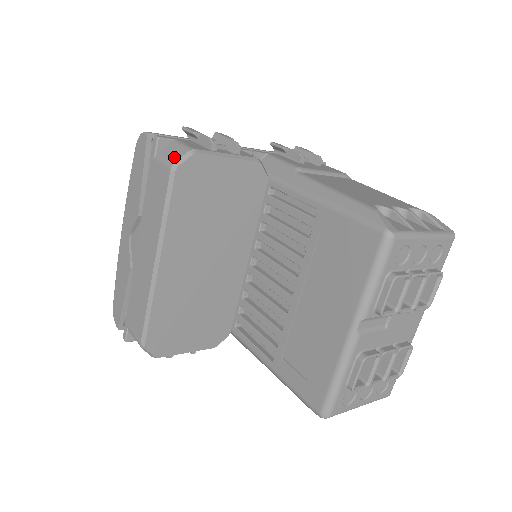
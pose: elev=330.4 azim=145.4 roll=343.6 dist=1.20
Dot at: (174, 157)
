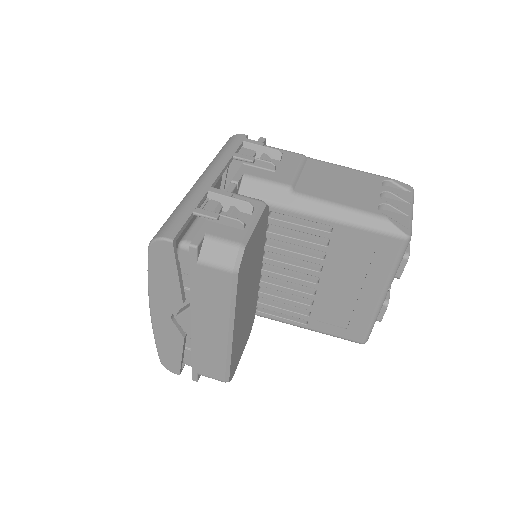
Dot at: (227, 260)
